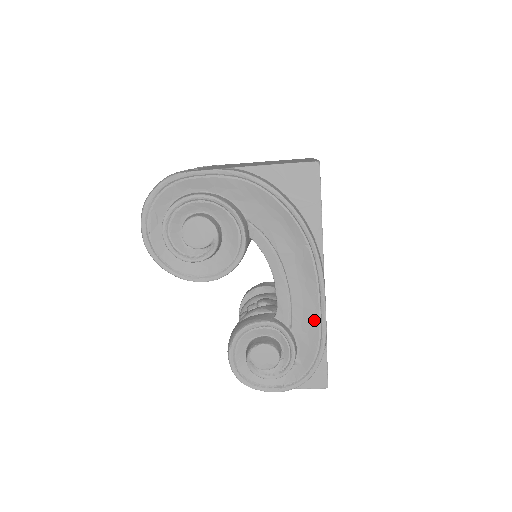
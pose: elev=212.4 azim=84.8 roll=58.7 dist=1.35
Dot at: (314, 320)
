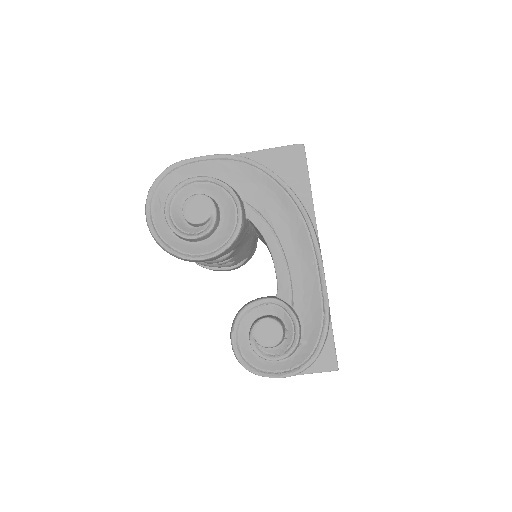
Dot at: (315, 292)
